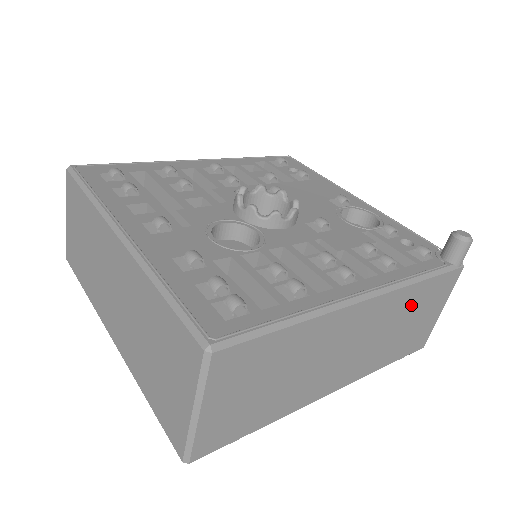
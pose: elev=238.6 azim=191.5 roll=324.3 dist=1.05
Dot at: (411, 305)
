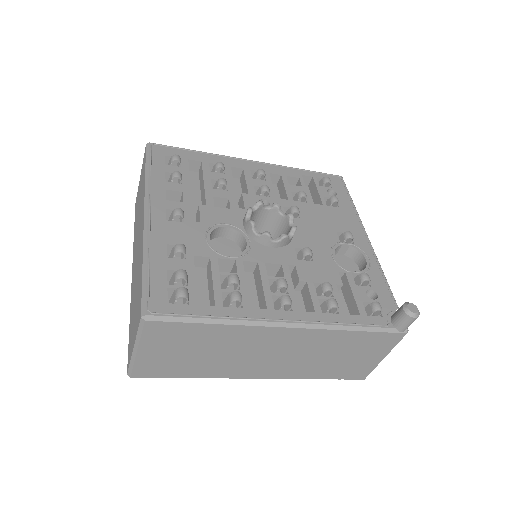
Dot at: (342, 344)
